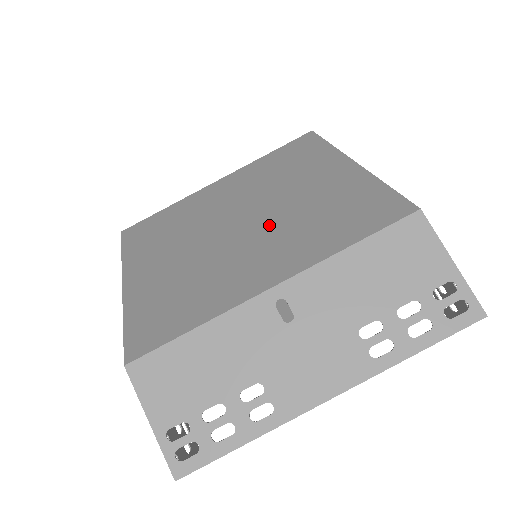
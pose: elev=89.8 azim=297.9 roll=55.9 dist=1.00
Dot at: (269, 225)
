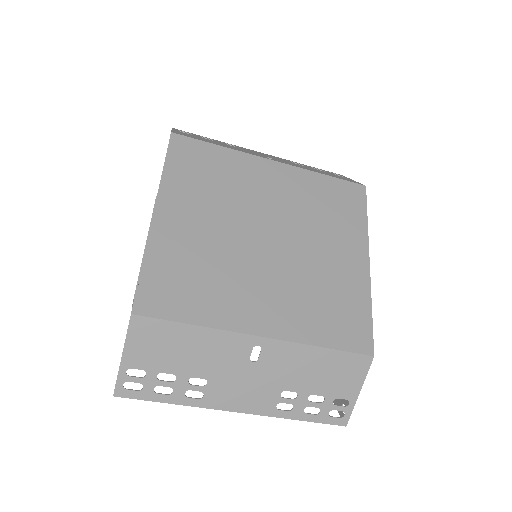
Dot at: (287, 268)
